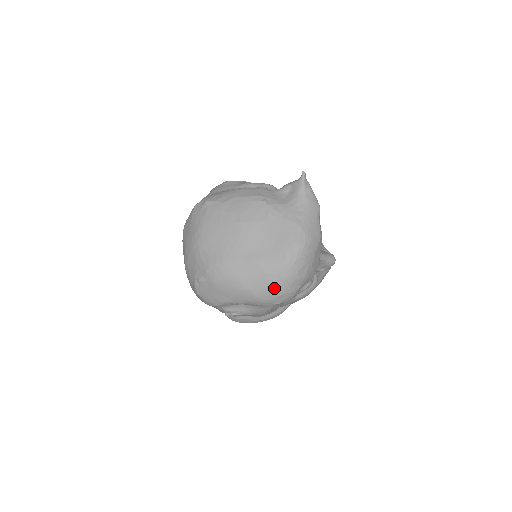
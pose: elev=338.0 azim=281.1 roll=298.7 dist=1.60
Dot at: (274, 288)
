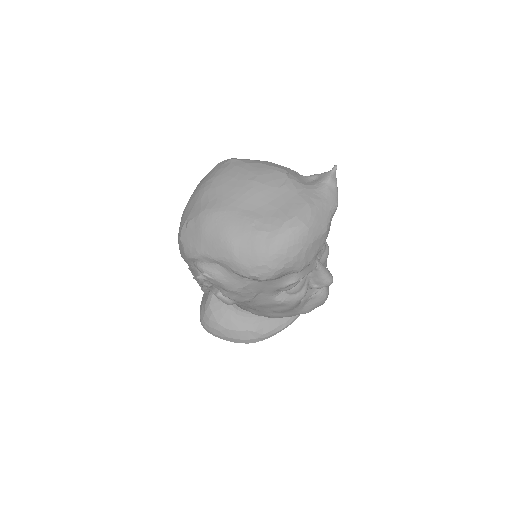
Dot at: (257, 253)
